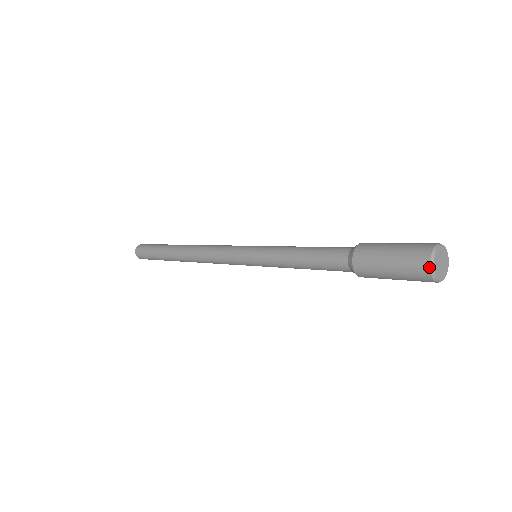
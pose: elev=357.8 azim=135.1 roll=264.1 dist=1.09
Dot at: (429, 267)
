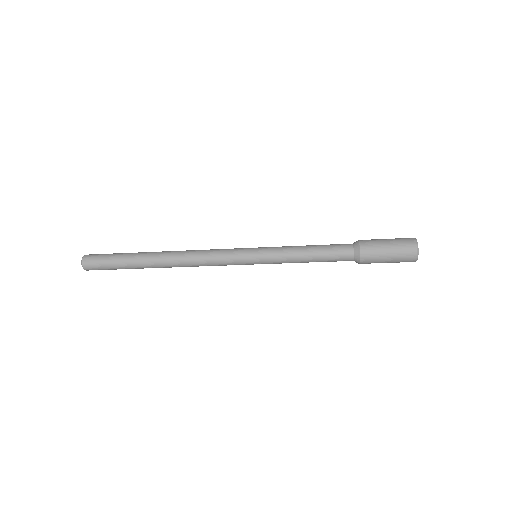
Dot at: (416, 258)
